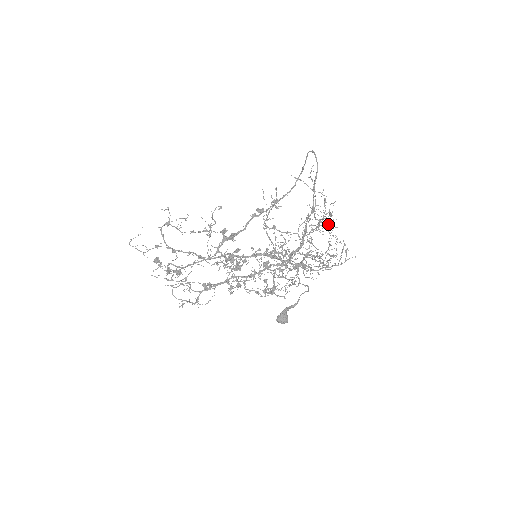
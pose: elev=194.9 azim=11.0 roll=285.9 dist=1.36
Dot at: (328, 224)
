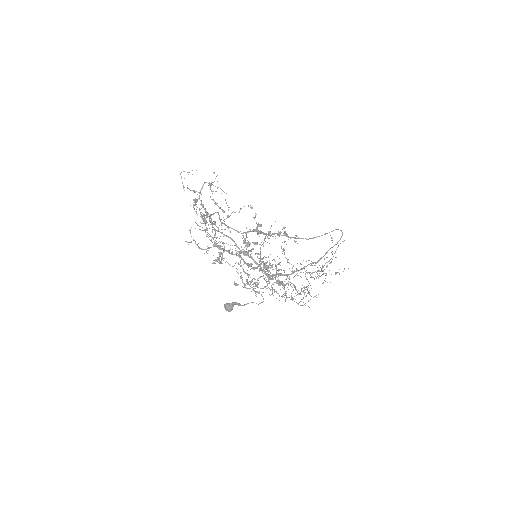
Dot at: occluded
